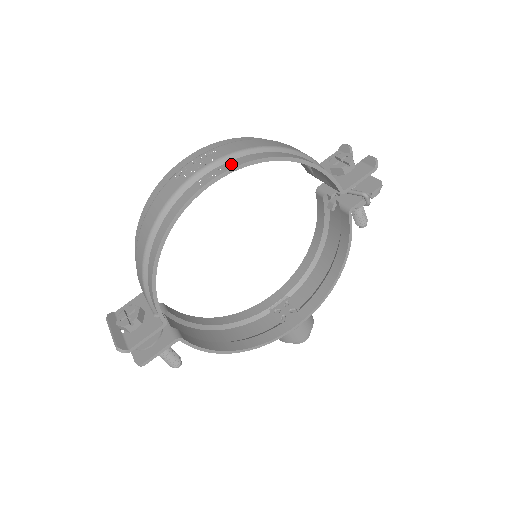
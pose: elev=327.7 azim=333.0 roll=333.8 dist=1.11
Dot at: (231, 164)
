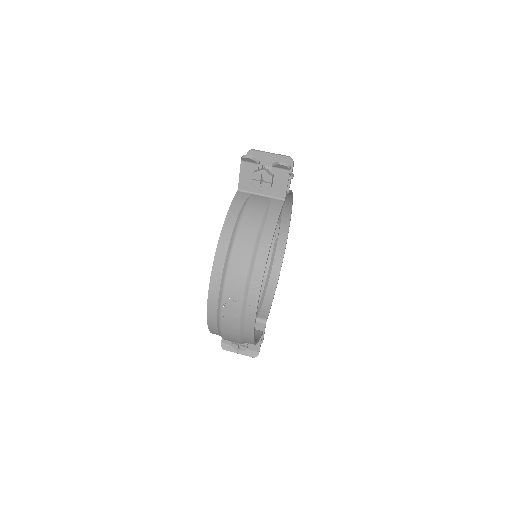
Dot at: (253, 295)
